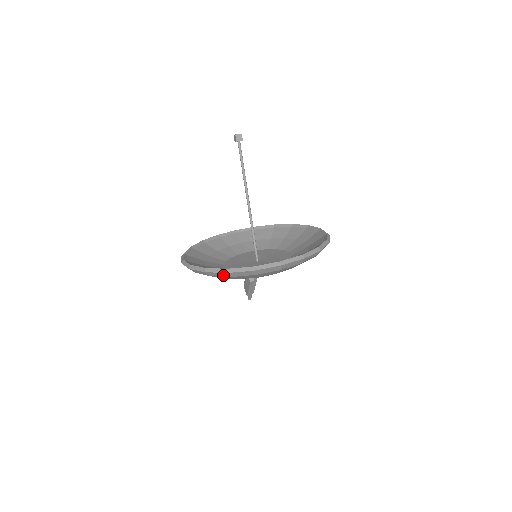
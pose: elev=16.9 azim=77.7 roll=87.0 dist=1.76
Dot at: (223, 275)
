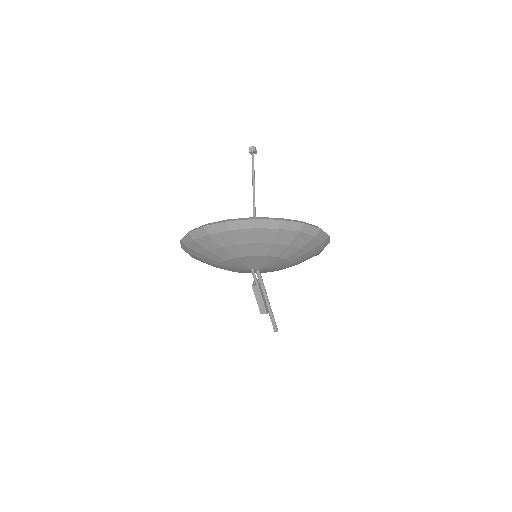
Dot at: (189, 239)
